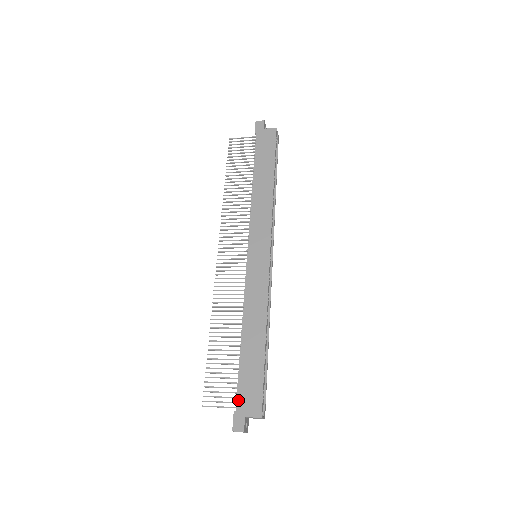
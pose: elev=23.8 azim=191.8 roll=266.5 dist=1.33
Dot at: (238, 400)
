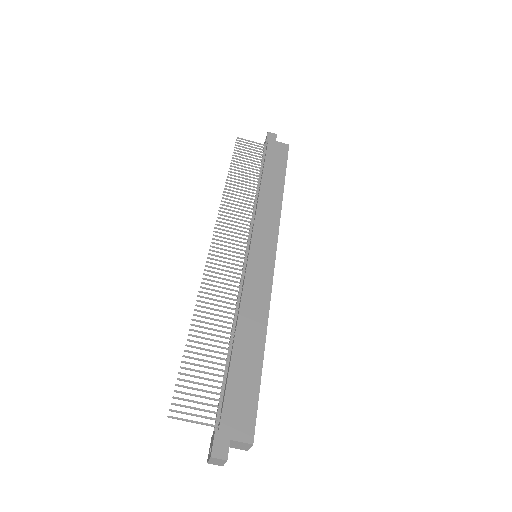
Dot at: (223, 416)
